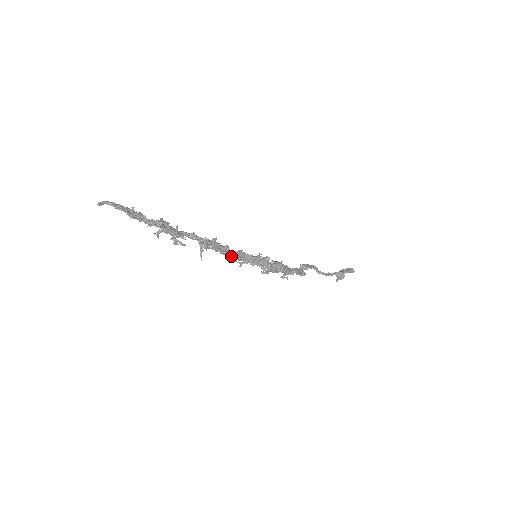
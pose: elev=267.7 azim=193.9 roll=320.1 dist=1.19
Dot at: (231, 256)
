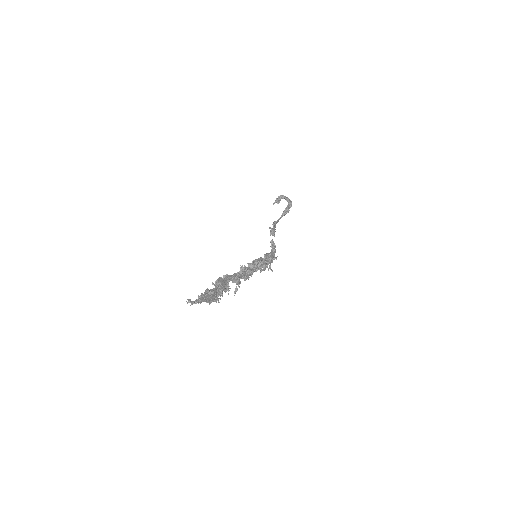
Dot at: occluded
